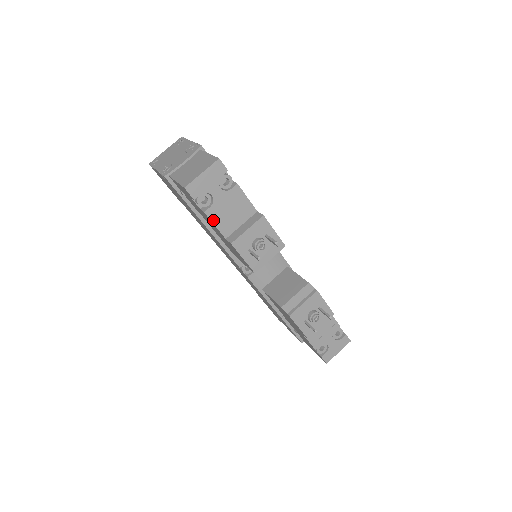
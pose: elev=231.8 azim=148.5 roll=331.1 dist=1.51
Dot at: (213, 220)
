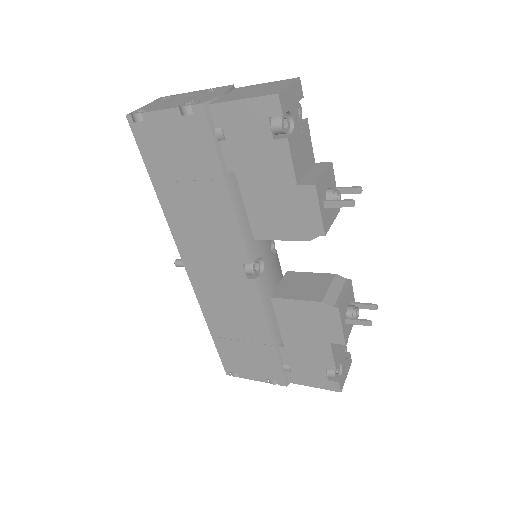
Dot at: (291, 154)
